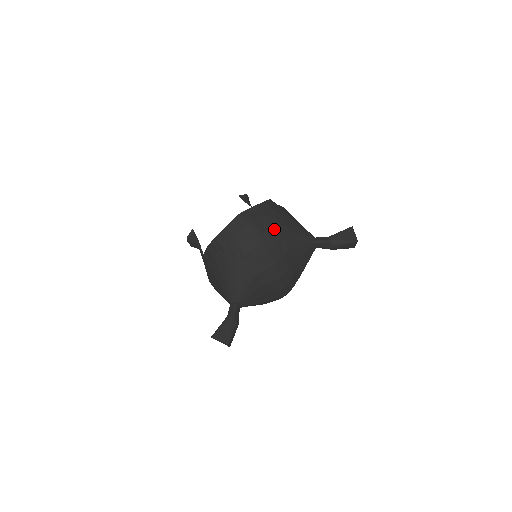
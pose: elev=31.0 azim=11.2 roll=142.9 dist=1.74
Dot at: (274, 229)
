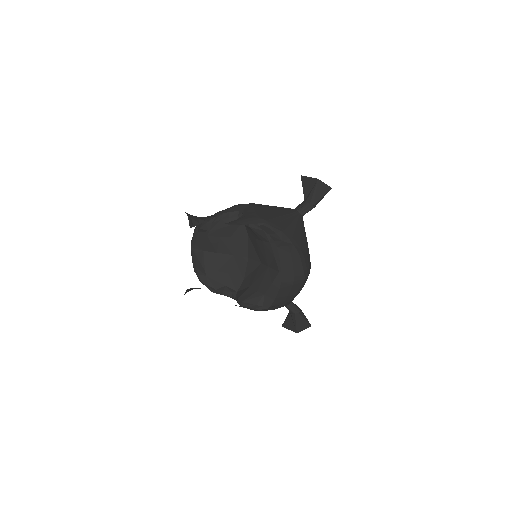
Dot at: (304, 259)
